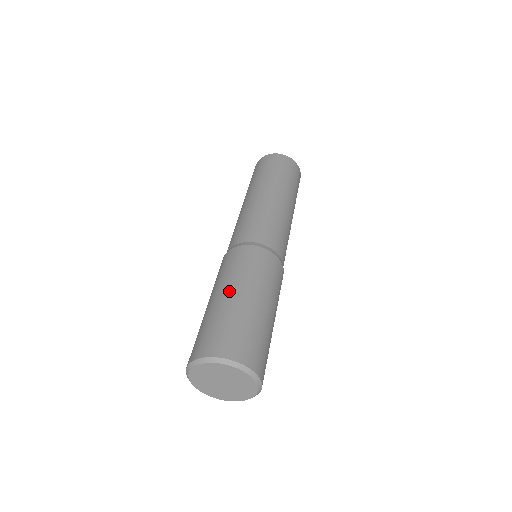
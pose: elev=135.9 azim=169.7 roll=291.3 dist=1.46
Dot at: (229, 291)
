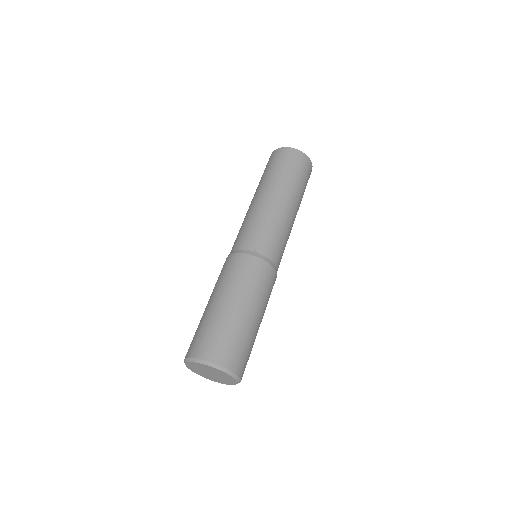
Dot at: (216, 299)
